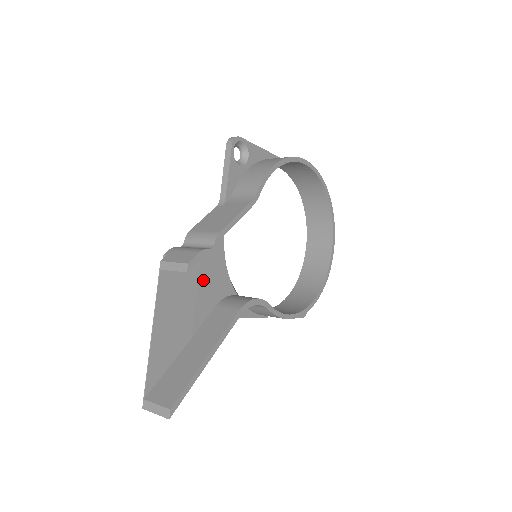
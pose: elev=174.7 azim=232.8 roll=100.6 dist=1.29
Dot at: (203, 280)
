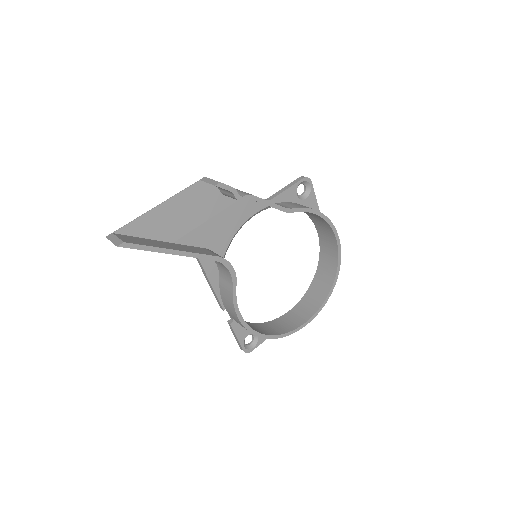
Dot at: (214, 222)
